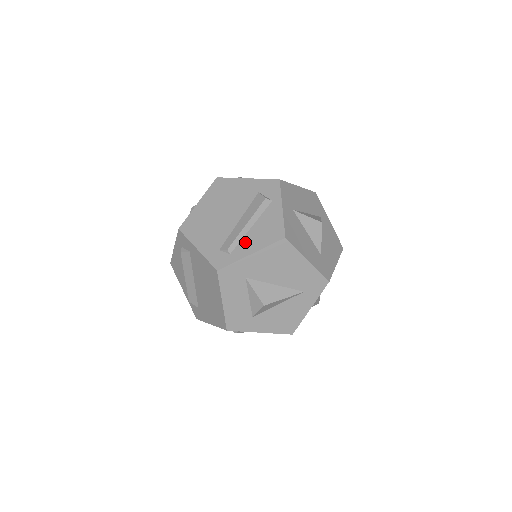
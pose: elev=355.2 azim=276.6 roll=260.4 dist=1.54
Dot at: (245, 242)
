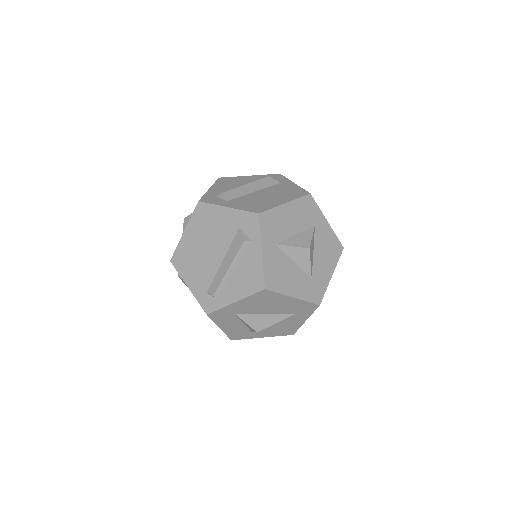
Dot at: (229, 288)
